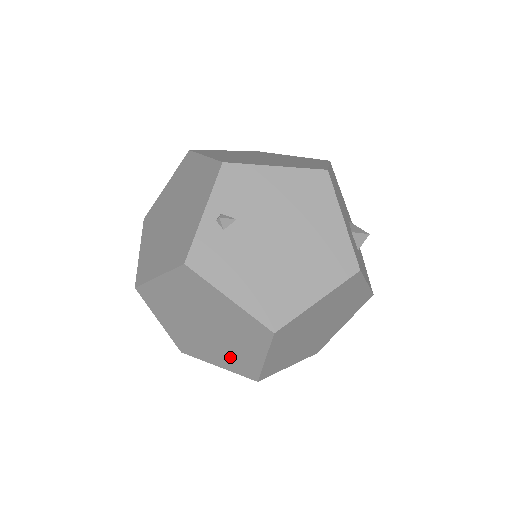
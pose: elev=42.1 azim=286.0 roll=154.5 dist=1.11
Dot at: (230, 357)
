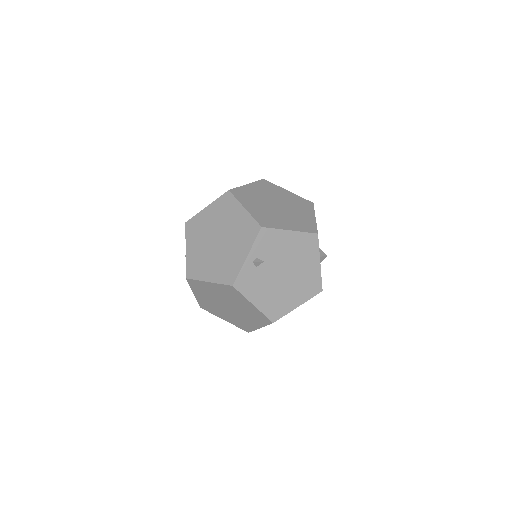
Dot at: (236, 320)
